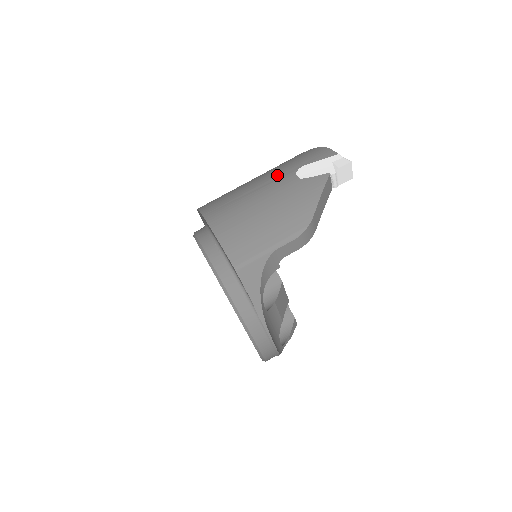
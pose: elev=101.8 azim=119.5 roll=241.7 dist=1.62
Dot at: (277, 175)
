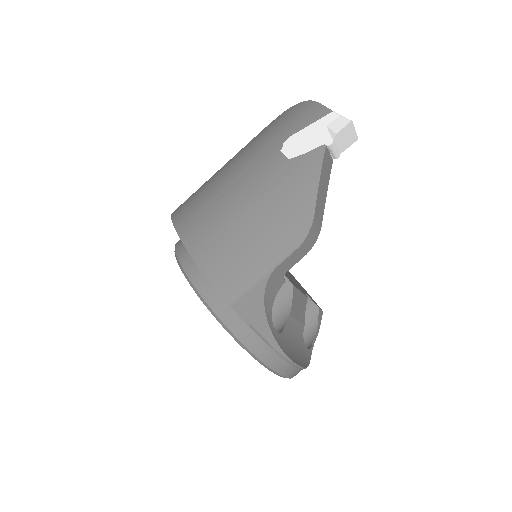
Dot at: (258, 156)
